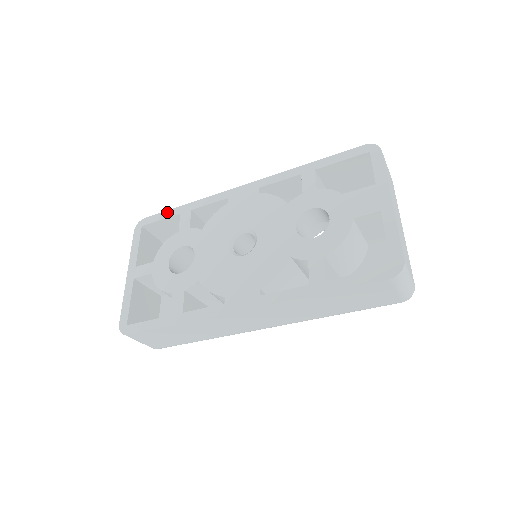
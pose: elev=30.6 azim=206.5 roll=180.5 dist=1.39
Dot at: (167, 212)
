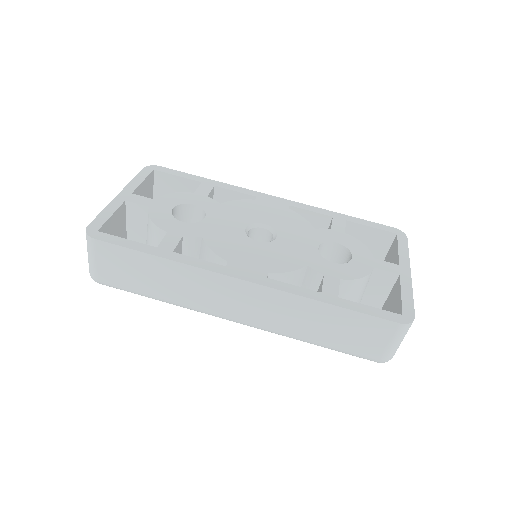
Dot at: (187, 174)
